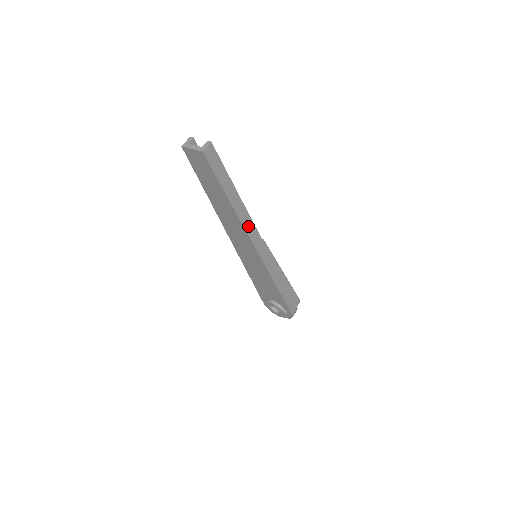
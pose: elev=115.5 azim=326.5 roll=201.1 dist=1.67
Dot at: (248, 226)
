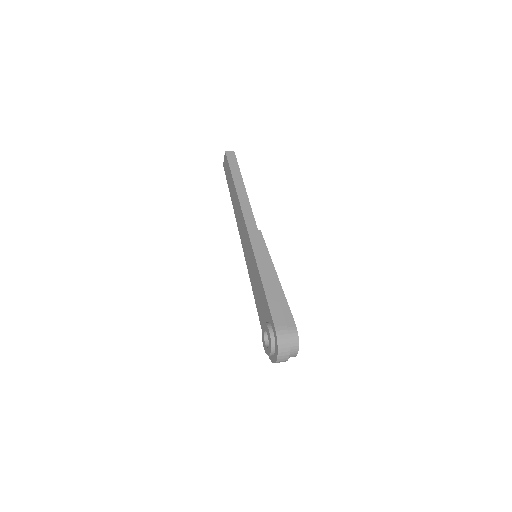
Dot at: (244, 205)
